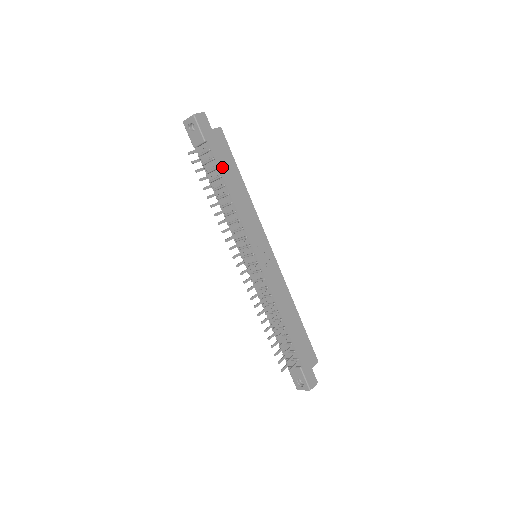
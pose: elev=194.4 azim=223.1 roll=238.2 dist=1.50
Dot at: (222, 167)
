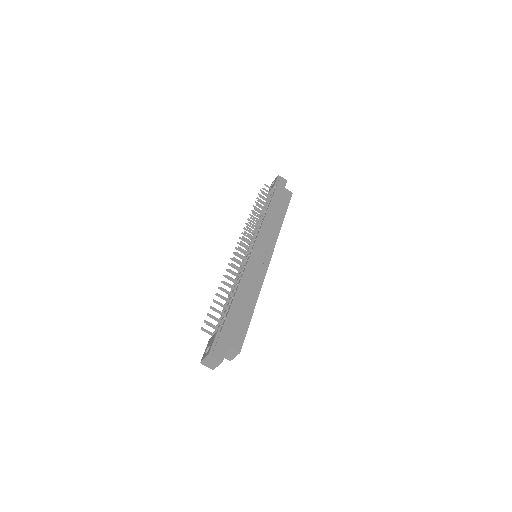
Dot at: (274, 201)
